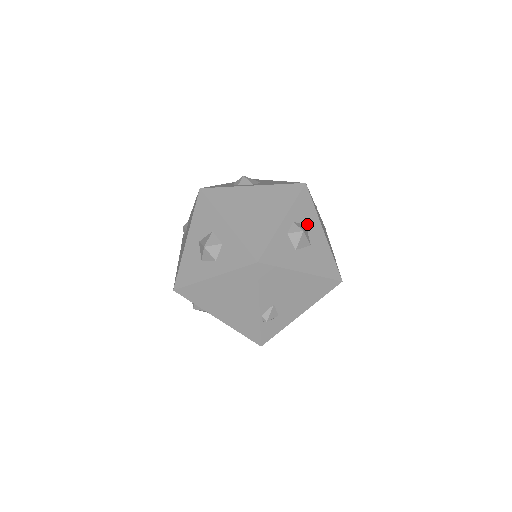
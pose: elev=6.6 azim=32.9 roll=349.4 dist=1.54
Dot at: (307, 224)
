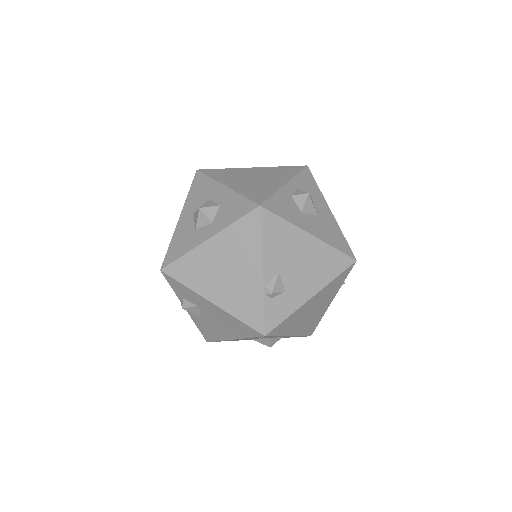
Dot at: (312, 197)
